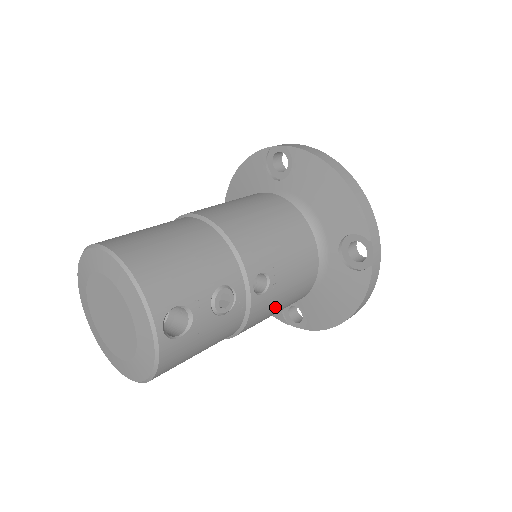
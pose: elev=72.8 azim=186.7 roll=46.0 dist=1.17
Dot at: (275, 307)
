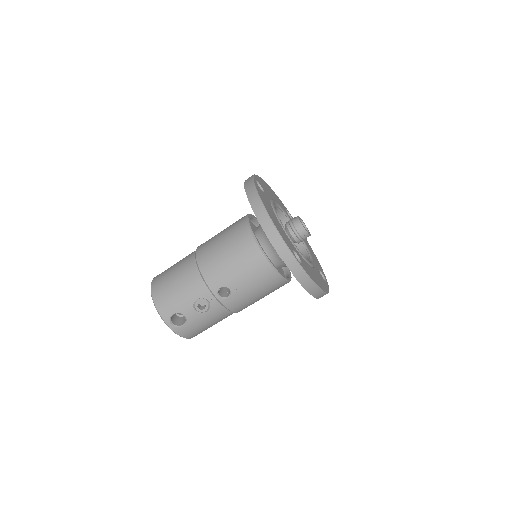
Dot at: (251, 298)
